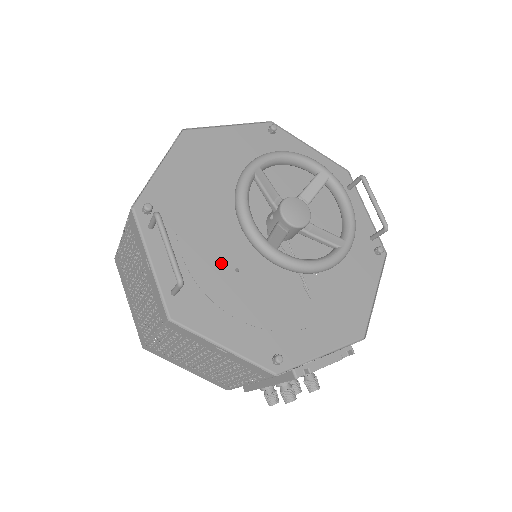
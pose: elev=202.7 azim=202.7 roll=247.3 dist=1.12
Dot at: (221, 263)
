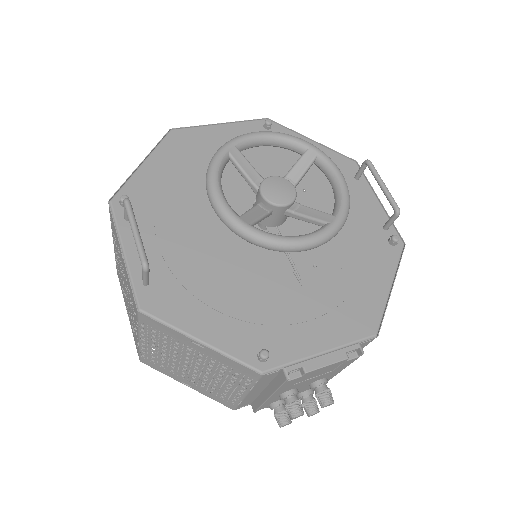
Dot at: (202, 253)
